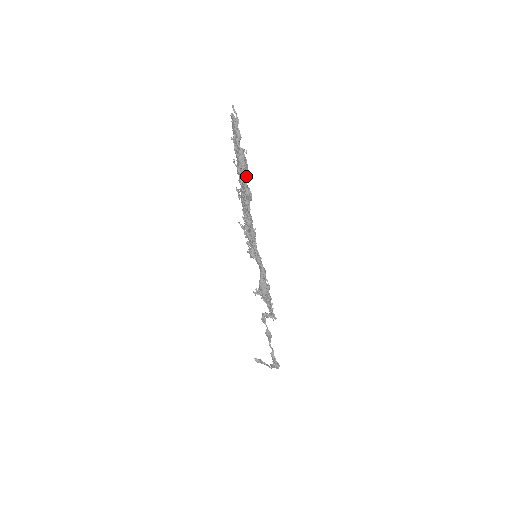
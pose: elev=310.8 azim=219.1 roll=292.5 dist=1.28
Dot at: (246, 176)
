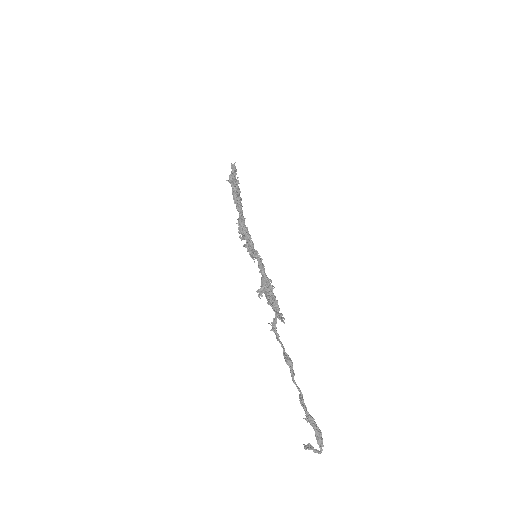
Dot at: (232, 184)
